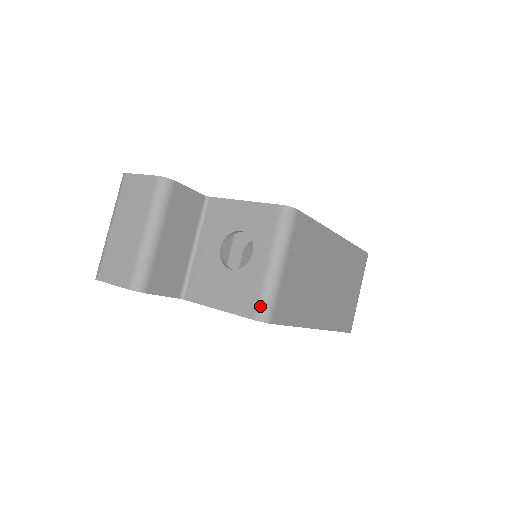
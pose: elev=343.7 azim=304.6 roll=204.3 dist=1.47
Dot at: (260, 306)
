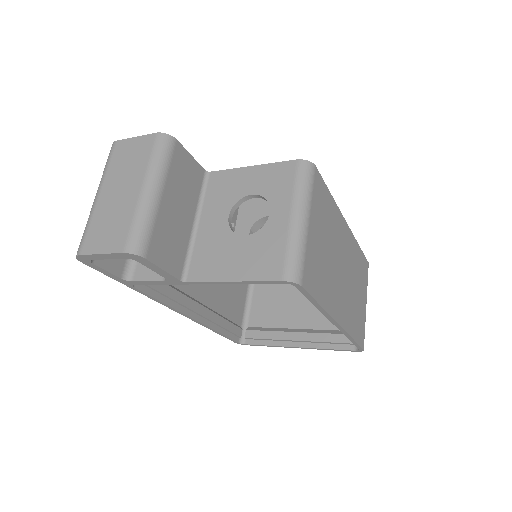
Dot at: (287, 264)
